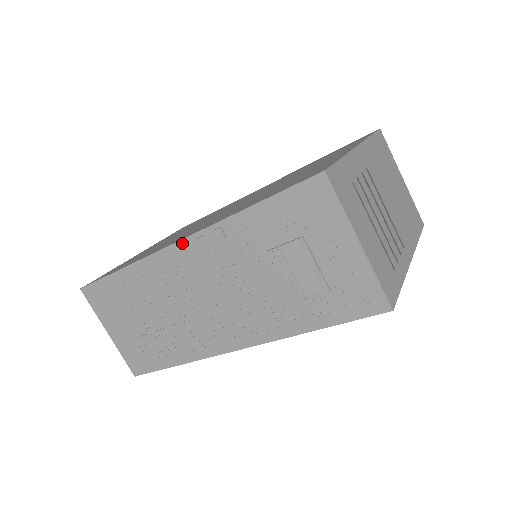
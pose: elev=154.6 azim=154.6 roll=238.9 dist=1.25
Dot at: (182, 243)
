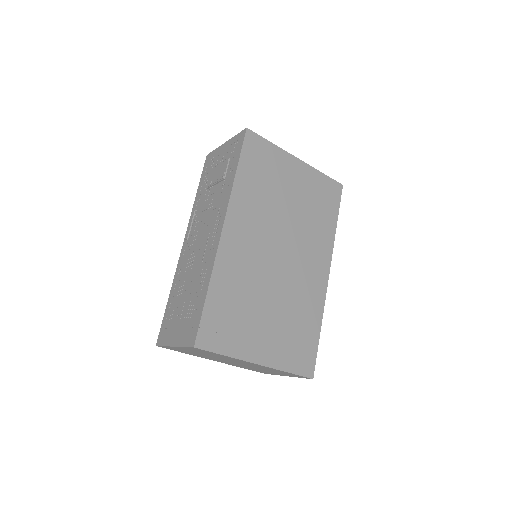
Dot at: (185, 240)
